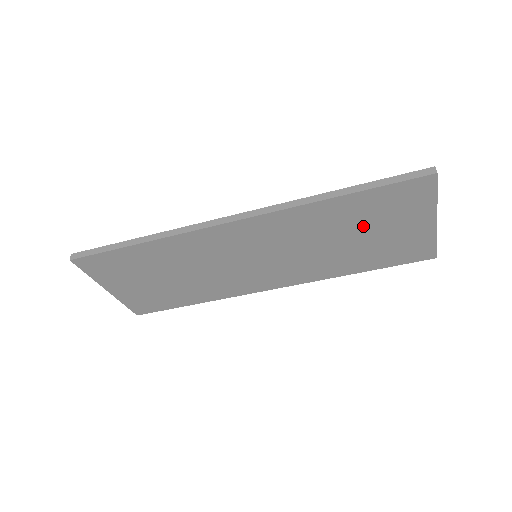
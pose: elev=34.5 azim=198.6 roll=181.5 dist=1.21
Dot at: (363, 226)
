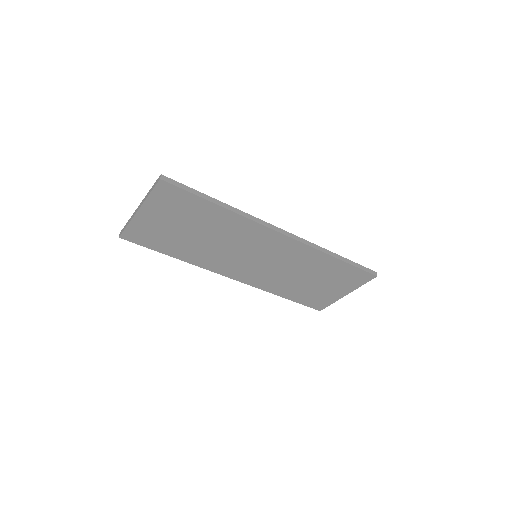
Dot at: (322, 277)
